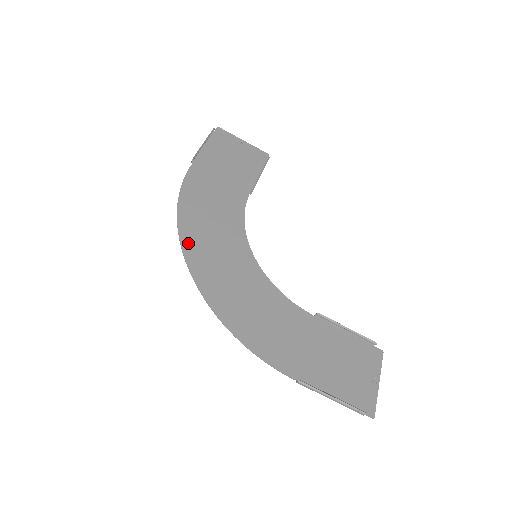
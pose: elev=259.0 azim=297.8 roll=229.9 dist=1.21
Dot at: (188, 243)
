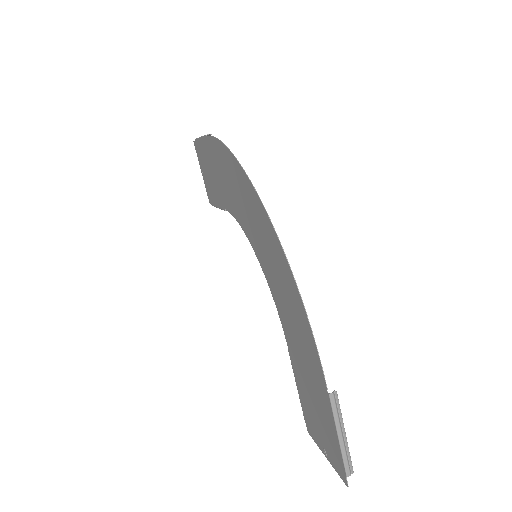
Dot at: (246, 180)
